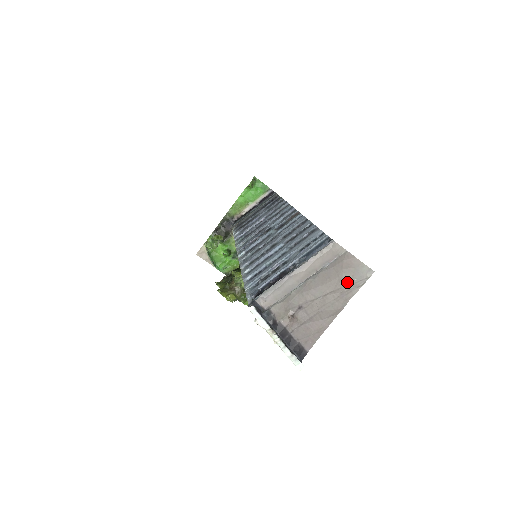
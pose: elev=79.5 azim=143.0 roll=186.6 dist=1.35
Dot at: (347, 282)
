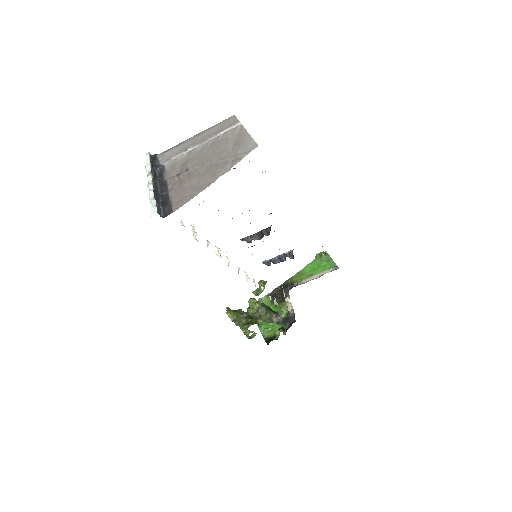
Dot at: (233, 154)
